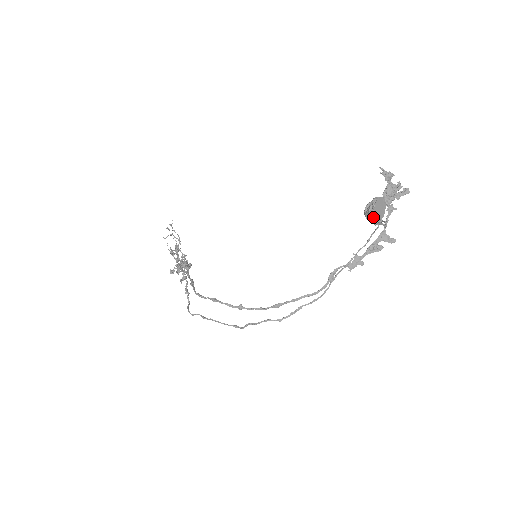
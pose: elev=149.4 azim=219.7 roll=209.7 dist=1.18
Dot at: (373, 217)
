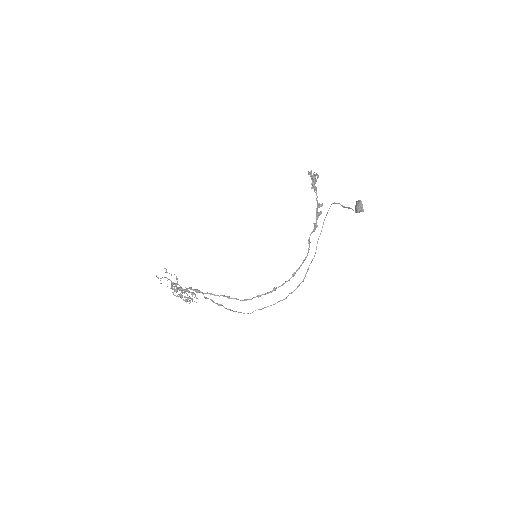
Dot at: (362, 211)
